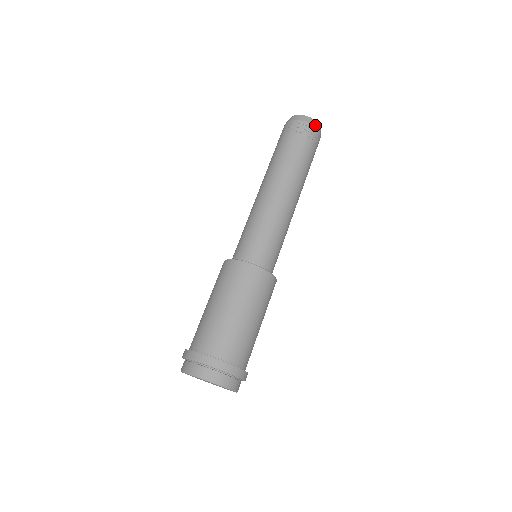
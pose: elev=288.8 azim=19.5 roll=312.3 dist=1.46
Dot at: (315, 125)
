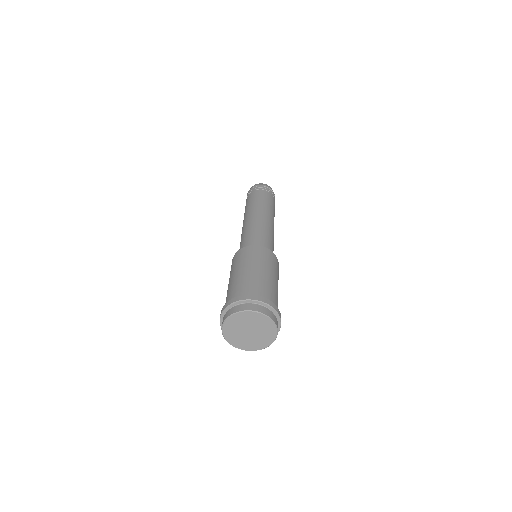
Dot at: occluded
